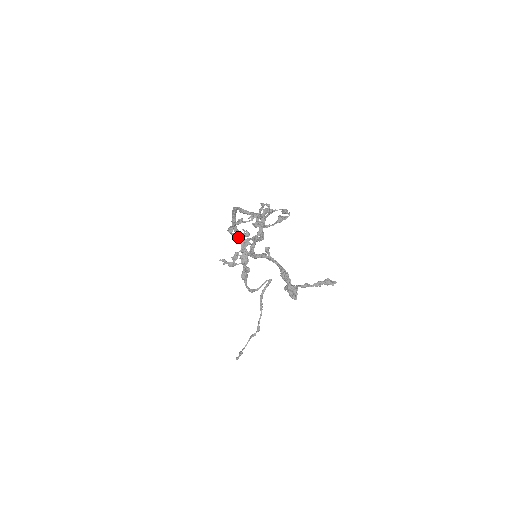
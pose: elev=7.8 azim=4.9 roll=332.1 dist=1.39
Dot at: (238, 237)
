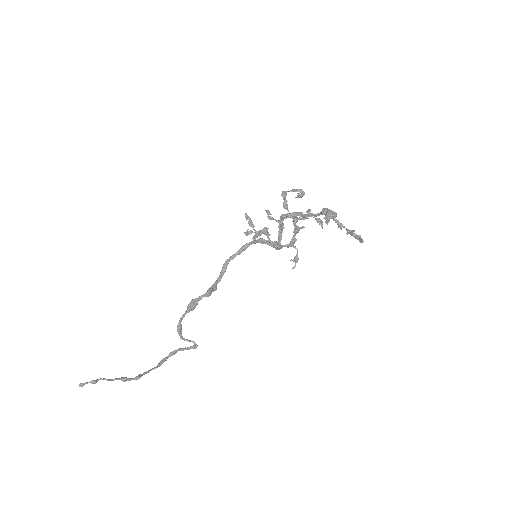
Dot at: (295, 189)
